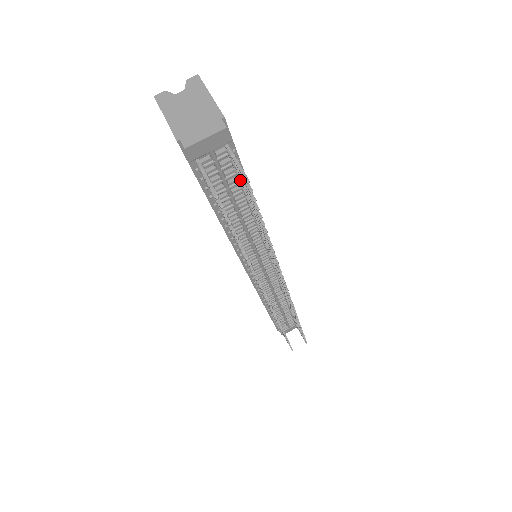
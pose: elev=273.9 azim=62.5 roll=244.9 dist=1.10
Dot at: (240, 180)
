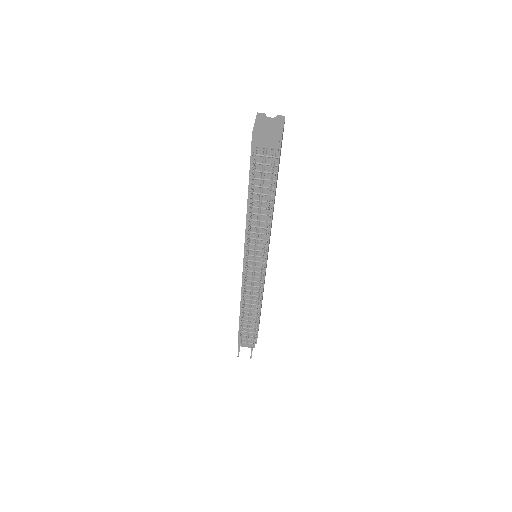
Dot at: occluded
